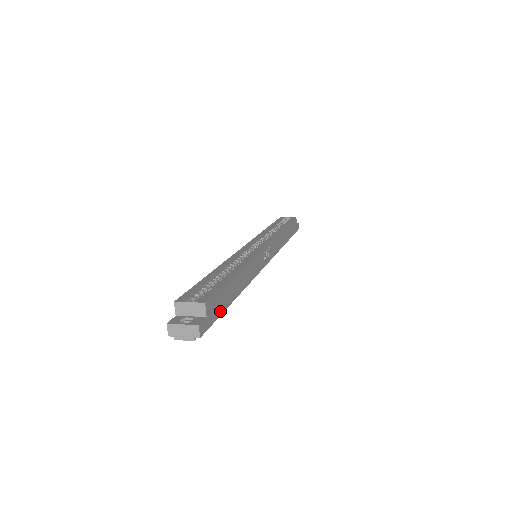
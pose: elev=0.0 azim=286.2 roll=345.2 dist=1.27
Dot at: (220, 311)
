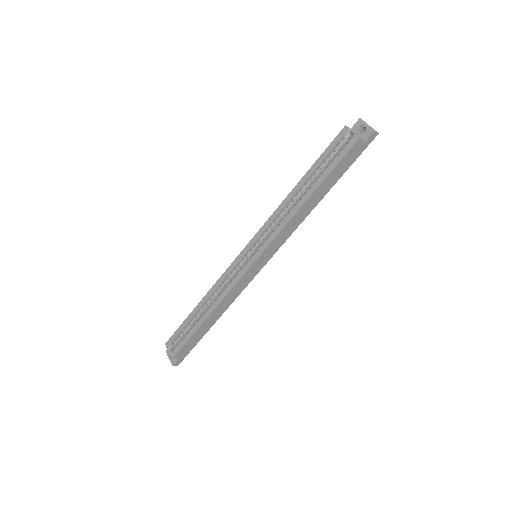
Dot at: (194, 345)
